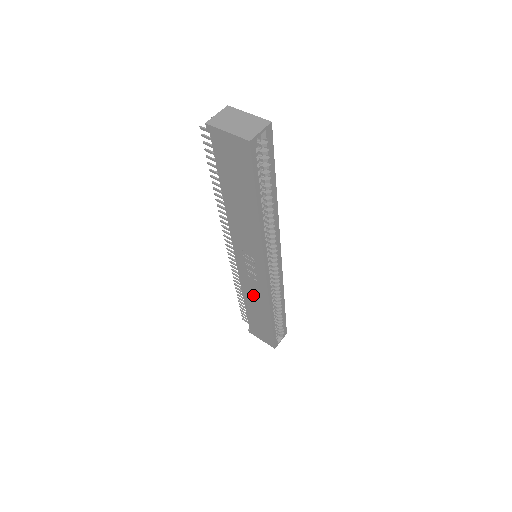
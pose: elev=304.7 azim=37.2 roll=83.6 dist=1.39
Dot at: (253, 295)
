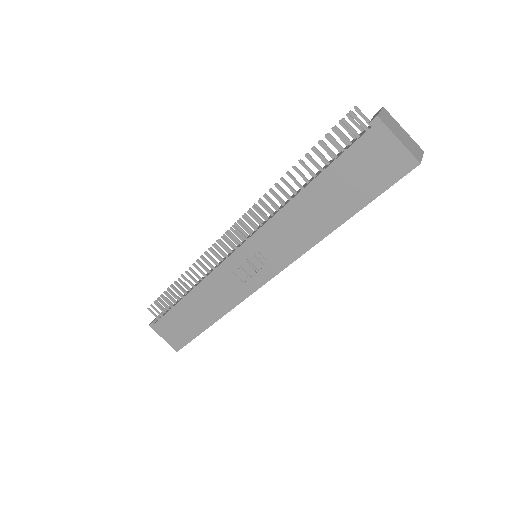
Dot at: (215, 293)
